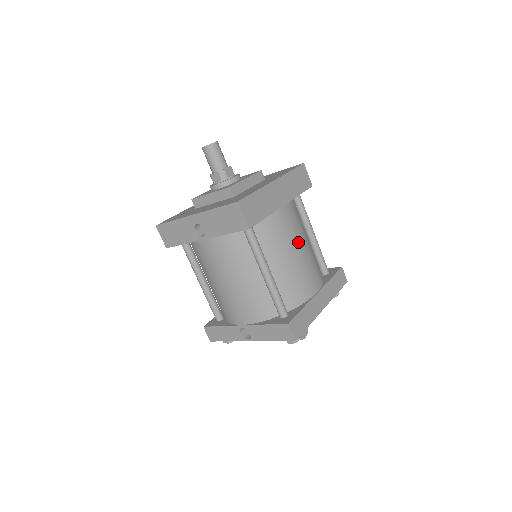
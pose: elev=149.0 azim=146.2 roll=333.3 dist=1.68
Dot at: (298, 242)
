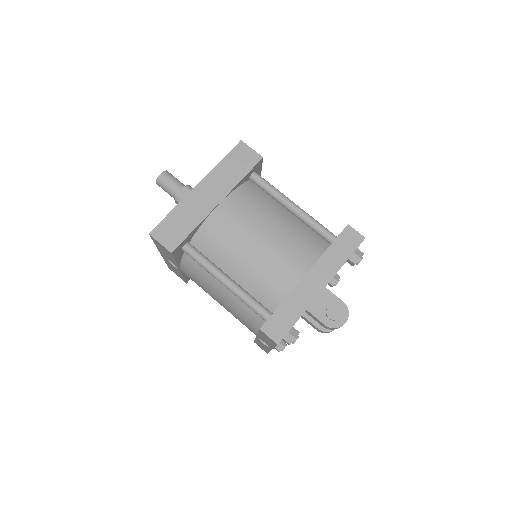
Dot at: (255, 231)
